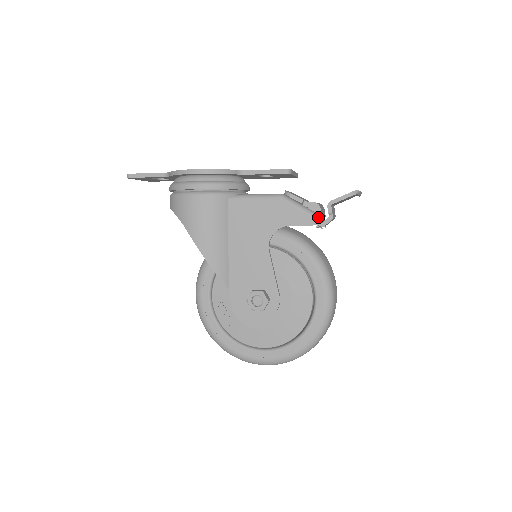
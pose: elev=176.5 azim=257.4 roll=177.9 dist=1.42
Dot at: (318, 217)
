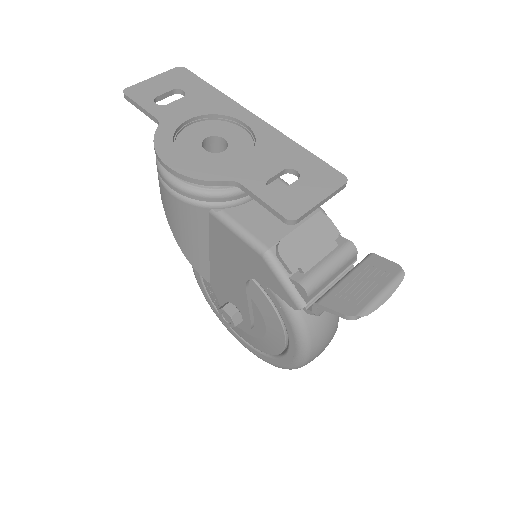
Dot at: (300, 305)
